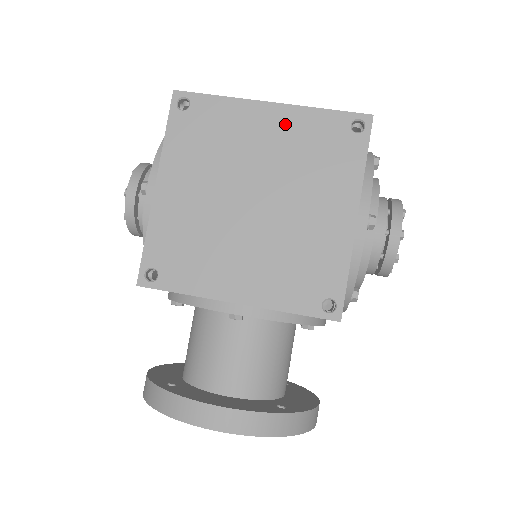
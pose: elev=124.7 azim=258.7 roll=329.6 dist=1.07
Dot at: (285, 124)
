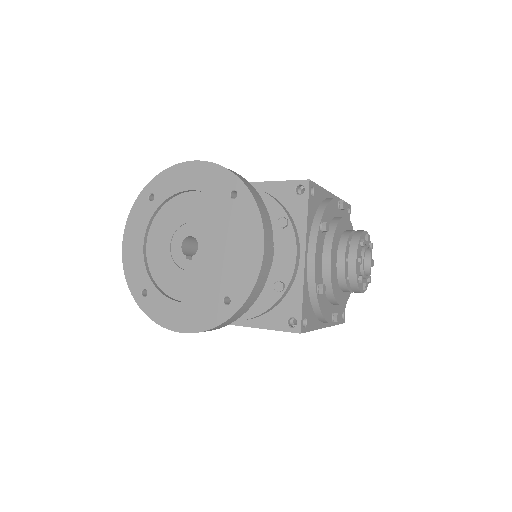
Dot at: occluded
